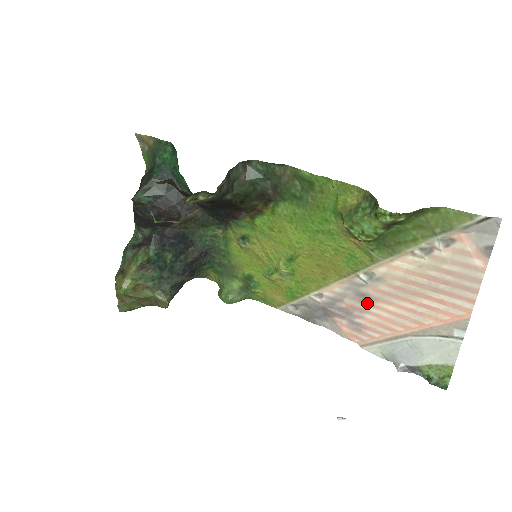
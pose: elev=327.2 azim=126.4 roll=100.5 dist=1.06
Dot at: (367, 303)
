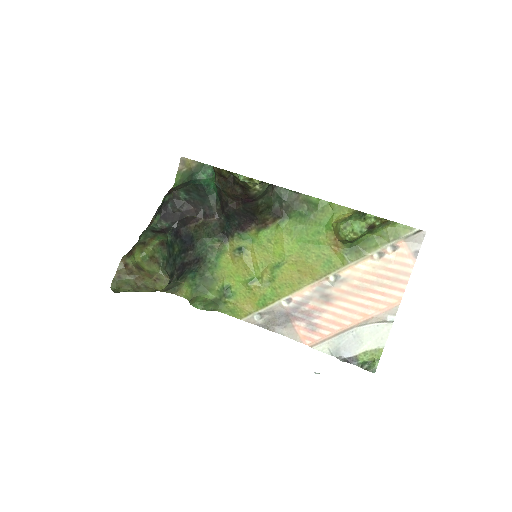
Dot at: (328, 303)
